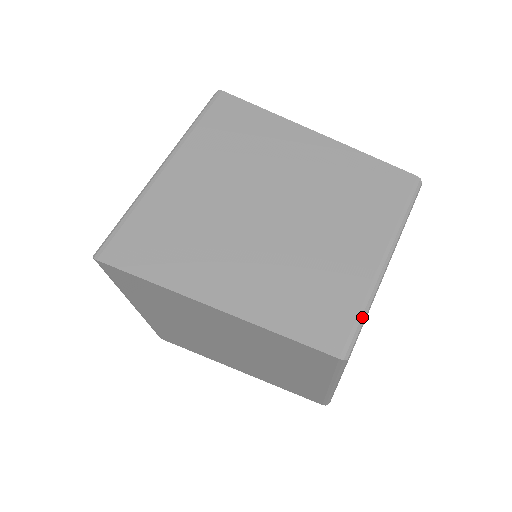
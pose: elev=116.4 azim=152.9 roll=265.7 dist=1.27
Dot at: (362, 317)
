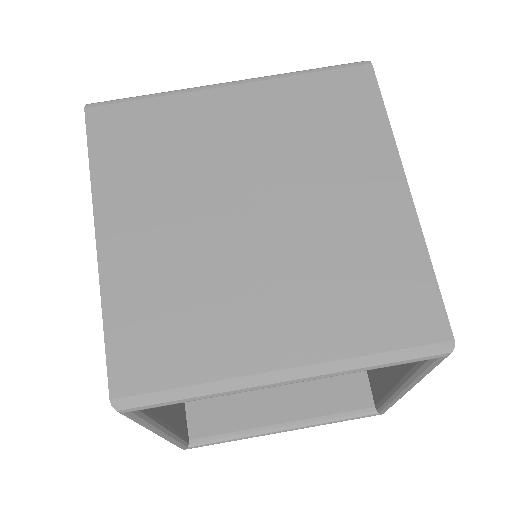
Dot at: (183, 394)
